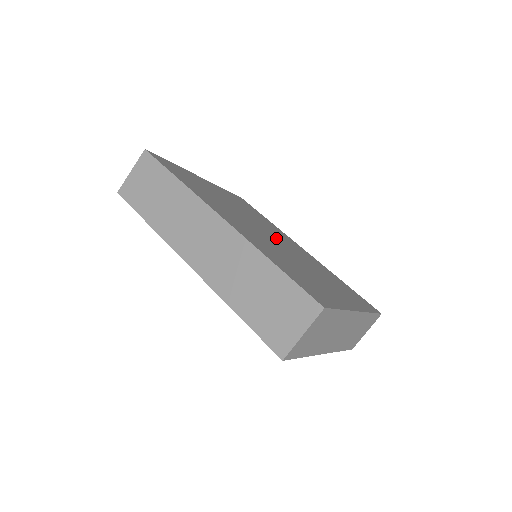
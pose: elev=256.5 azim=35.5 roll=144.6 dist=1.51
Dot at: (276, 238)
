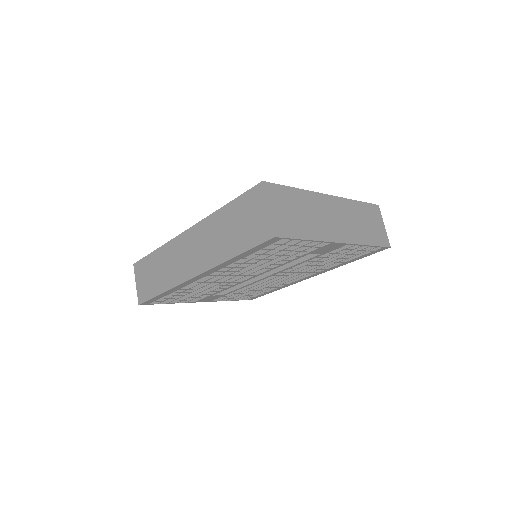
Dot at: occluded
